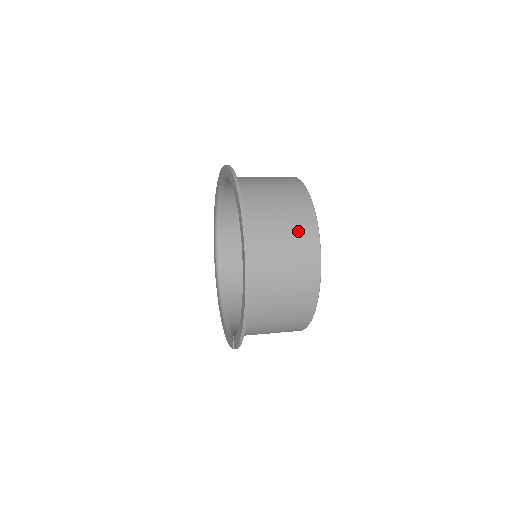
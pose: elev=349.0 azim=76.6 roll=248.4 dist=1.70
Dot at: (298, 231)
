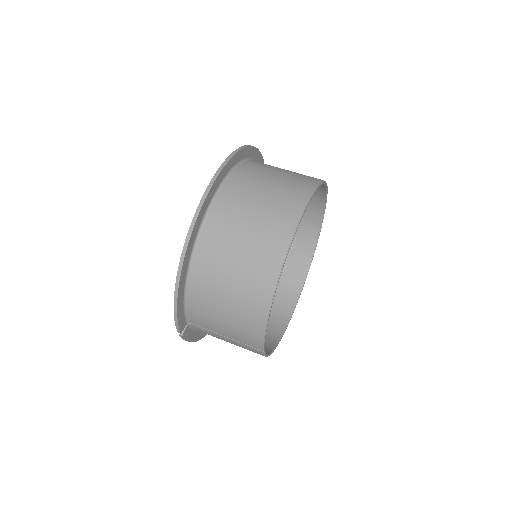
Dot at: (278, 205)
